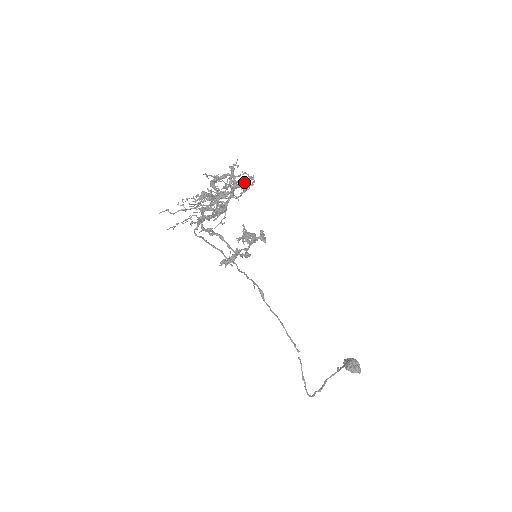
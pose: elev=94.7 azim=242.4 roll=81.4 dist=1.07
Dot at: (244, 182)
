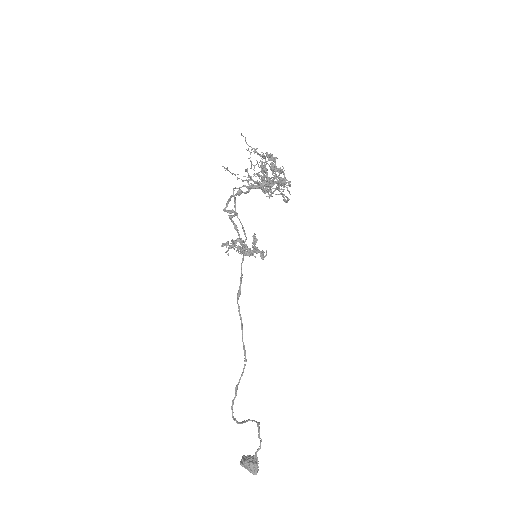
Dot at: (290, 186)
